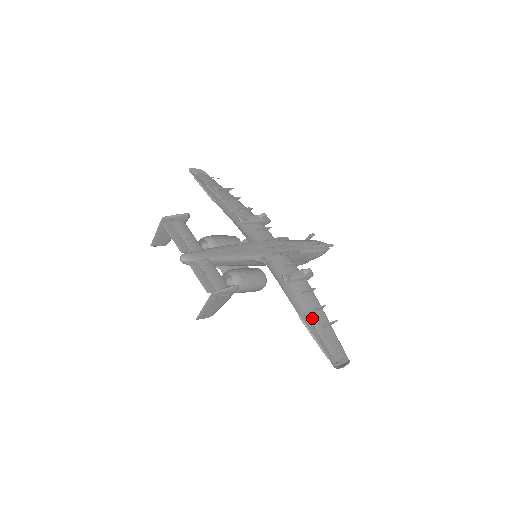
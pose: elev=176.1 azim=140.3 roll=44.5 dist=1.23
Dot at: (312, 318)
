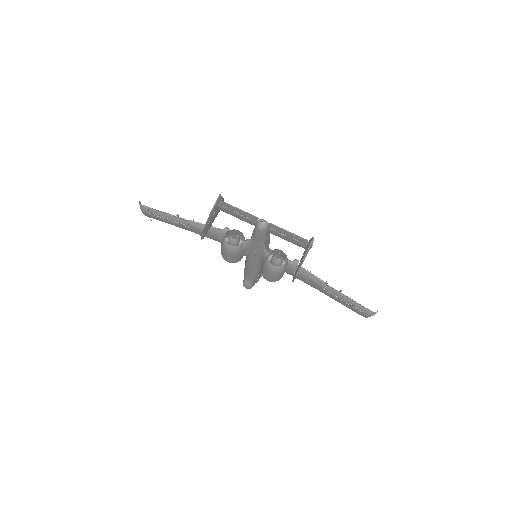
Dot at: occluded
